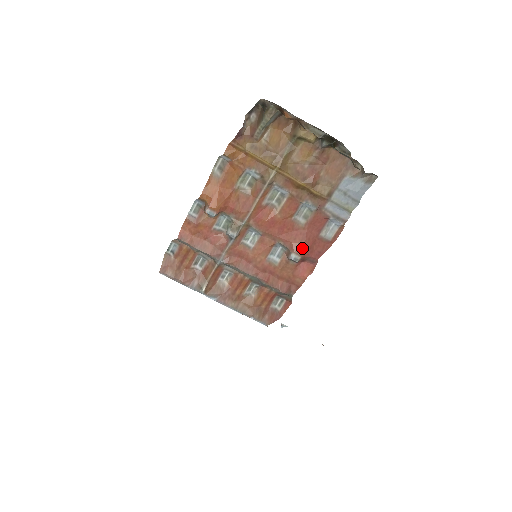
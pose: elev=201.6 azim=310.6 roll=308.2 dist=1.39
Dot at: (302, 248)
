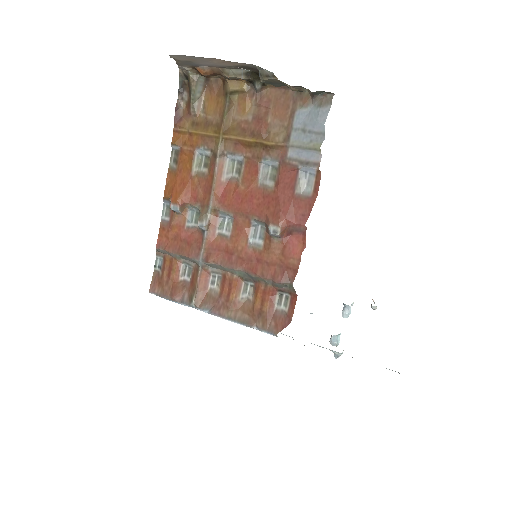
Dot at: (278, 215)
